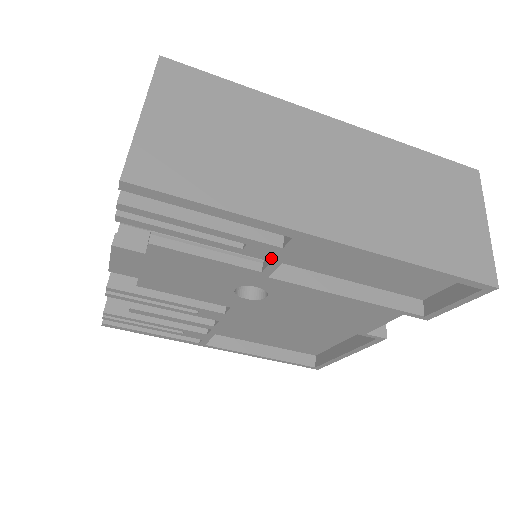
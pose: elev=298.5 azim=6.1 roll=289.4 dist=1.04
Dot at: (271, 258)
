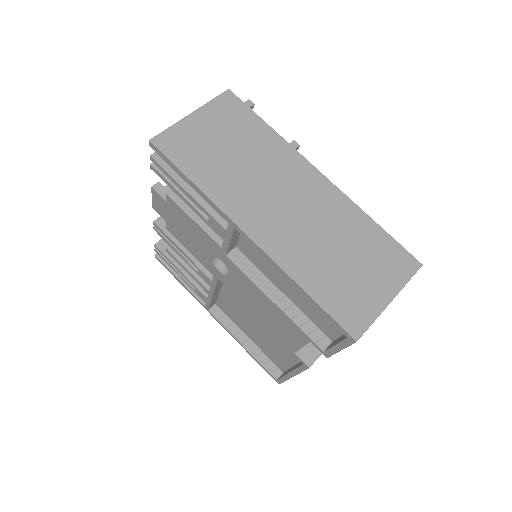
Dot at: (223, 237)
